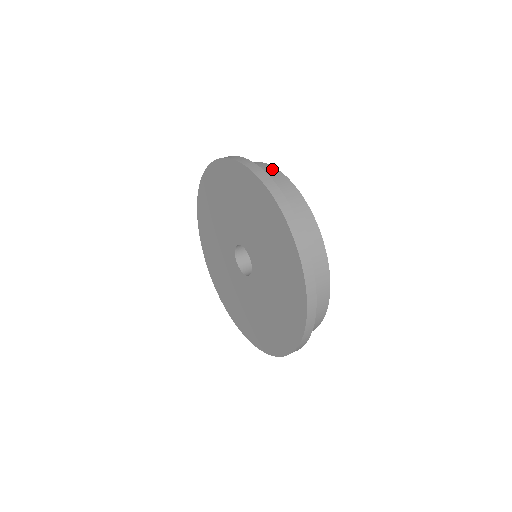
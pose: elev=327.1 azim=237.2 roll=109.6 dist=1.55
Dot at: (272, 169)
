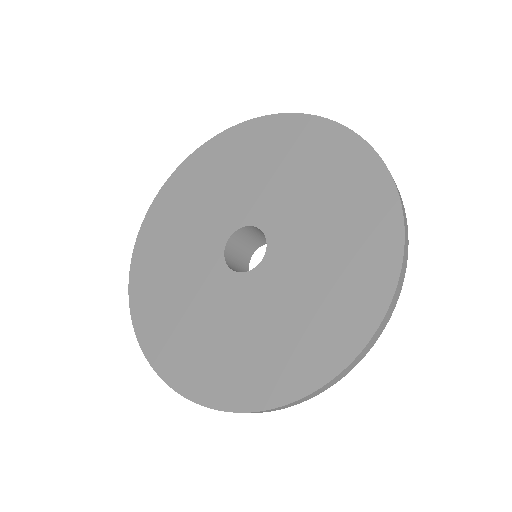
Dot at: occluded
